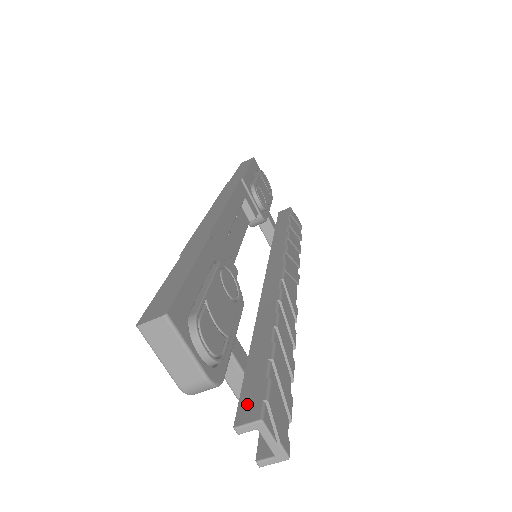
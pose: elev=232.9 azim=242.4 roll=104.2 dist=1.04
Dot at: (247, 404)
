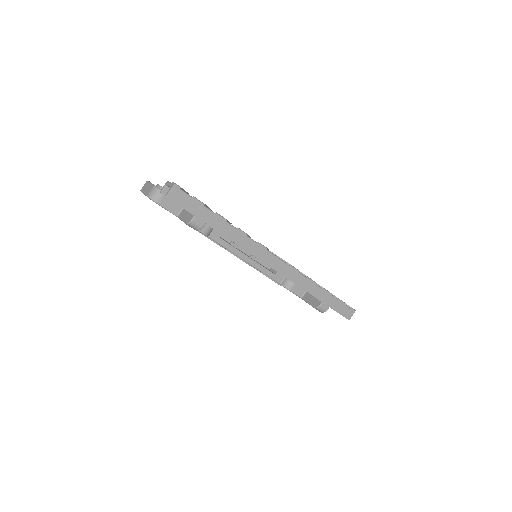
Dot at: occluded
